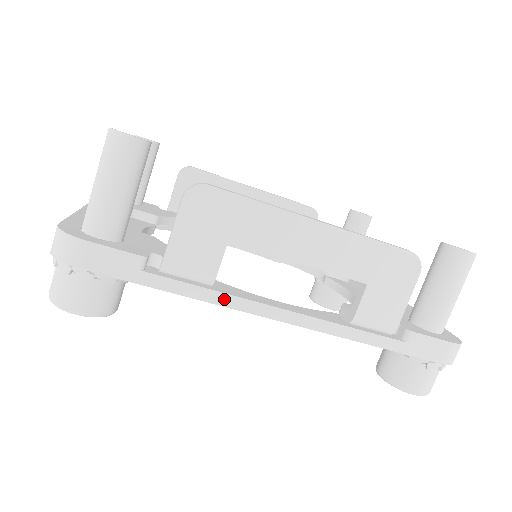
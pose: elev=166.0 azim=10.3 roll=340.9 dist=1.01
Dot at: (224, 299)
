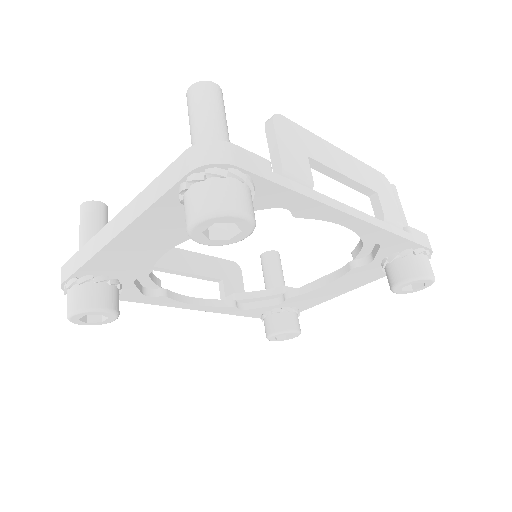
Dot at: (324, 199)
